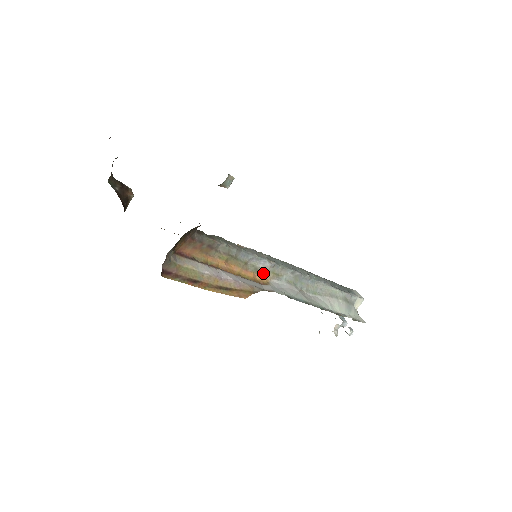
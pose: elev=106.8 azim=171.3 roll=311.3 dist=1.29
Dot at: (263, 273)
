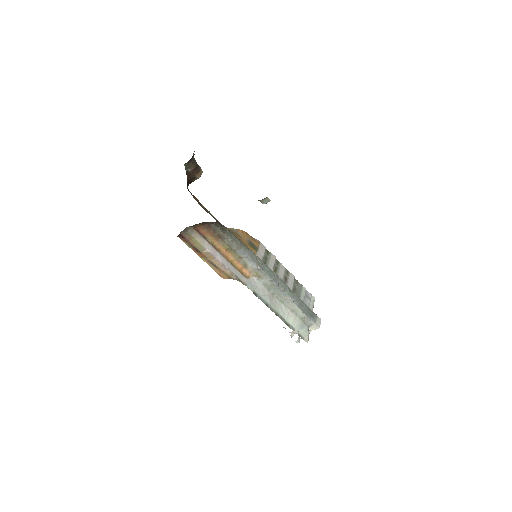
Dot at: (249, 270)
